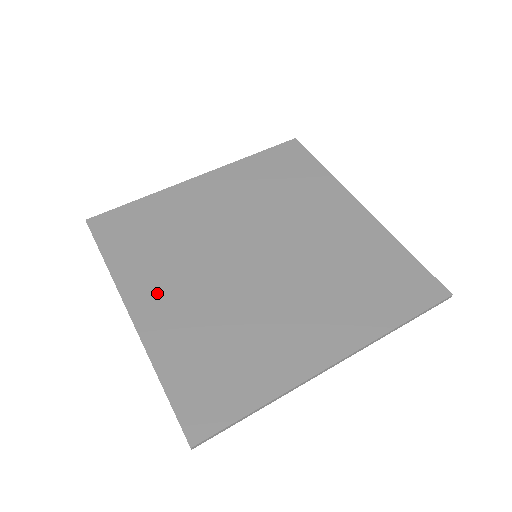
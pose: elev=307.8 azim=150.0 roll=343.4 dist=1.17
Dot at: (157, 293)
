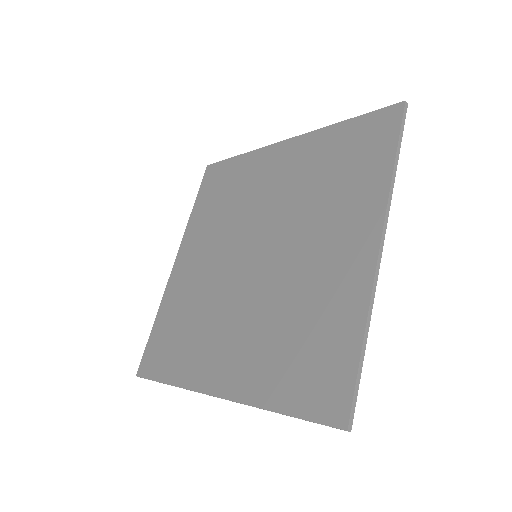
Dot at: (192, 254)
